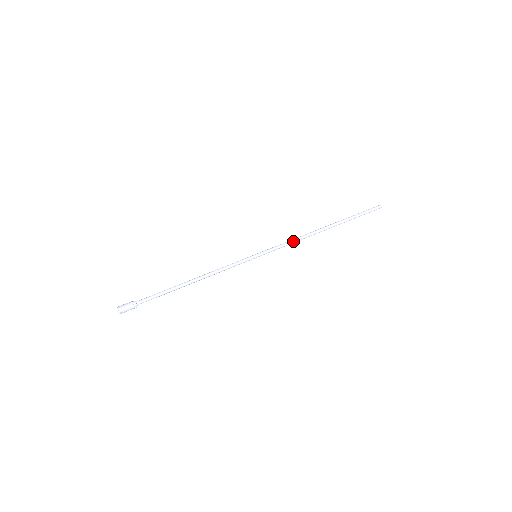
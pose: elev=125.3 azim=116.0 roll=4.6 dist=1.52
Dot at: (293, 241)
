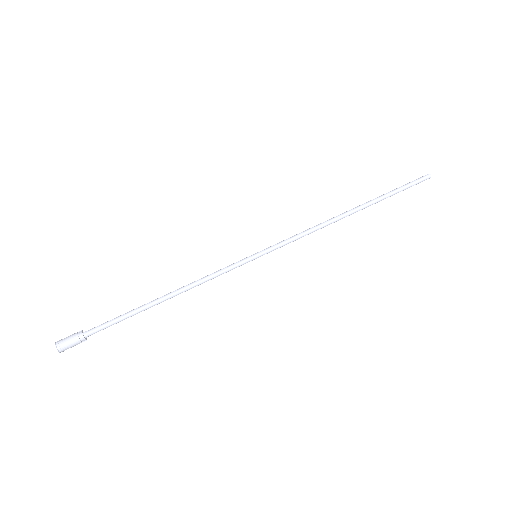
Dot at: (309, 233)
